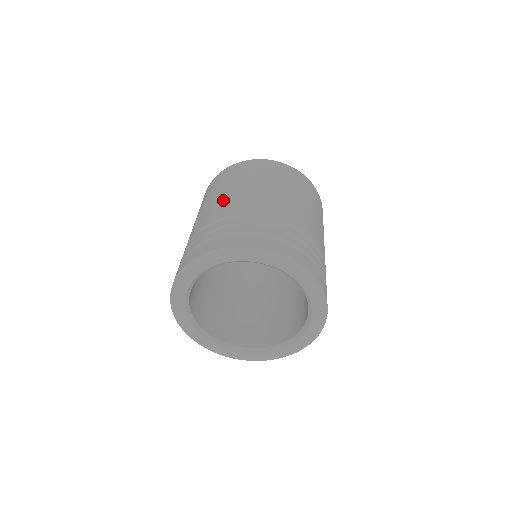
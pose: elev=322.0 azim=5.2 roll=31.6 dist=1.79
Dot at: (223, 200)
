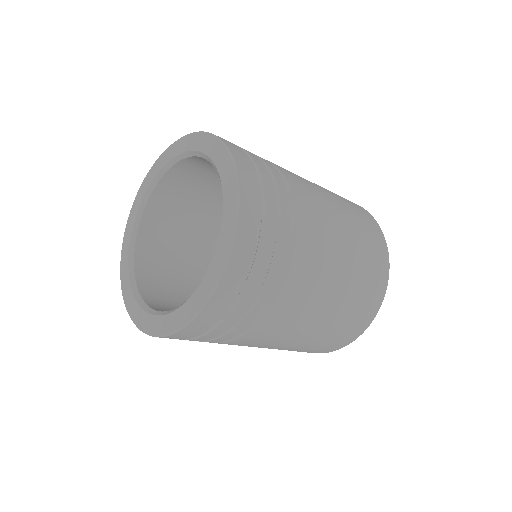
Dot at: occluded
